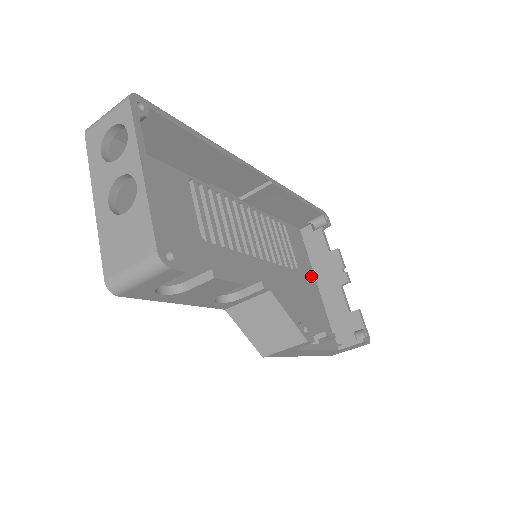
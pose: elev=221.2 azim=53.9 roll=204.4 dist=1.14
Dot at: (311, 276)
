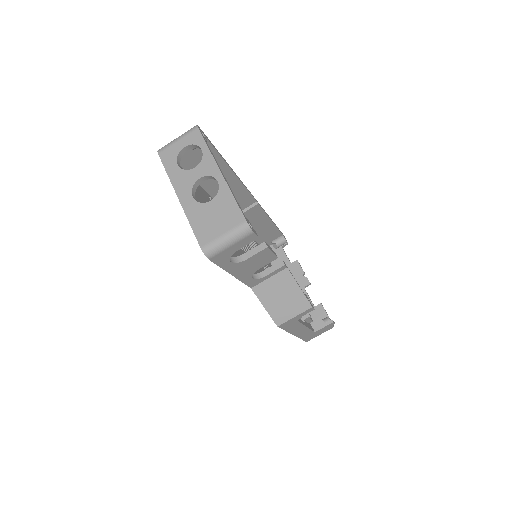
Dot at: occluded
